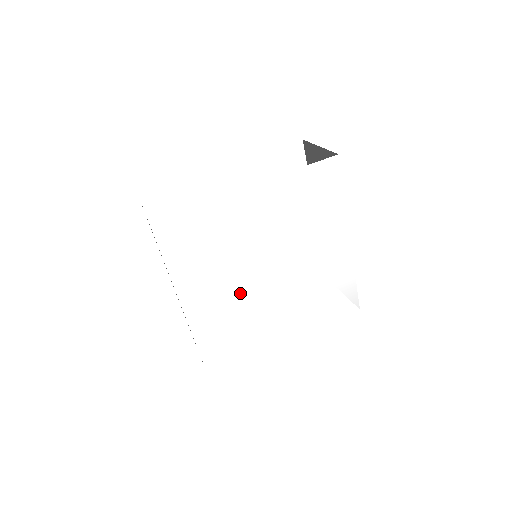
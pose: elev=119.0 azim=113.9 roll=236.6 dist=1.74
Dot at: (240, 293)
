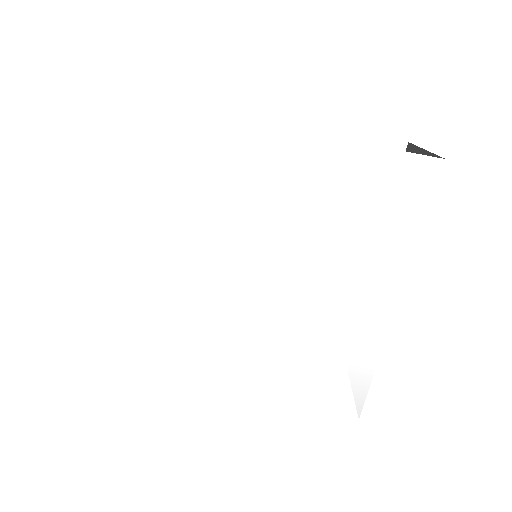
Dot at: (196, 284)
